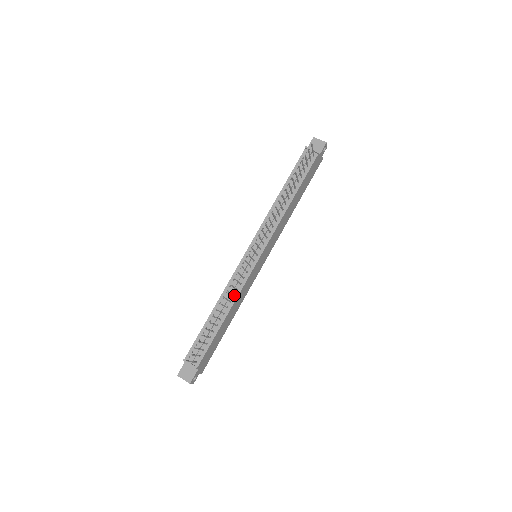
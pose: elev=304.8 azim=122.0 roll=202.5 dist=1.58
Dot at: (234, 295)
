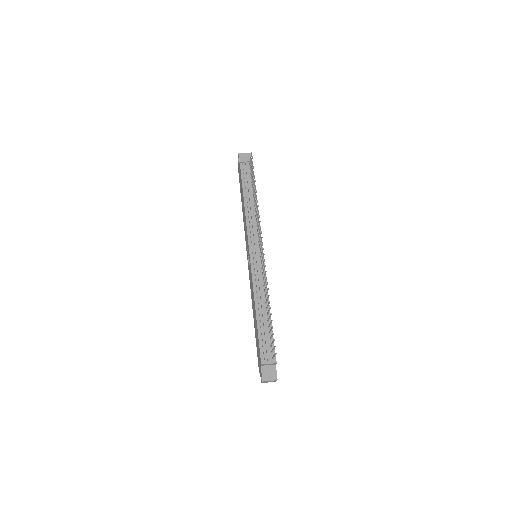
Dot at: (265, 290)
